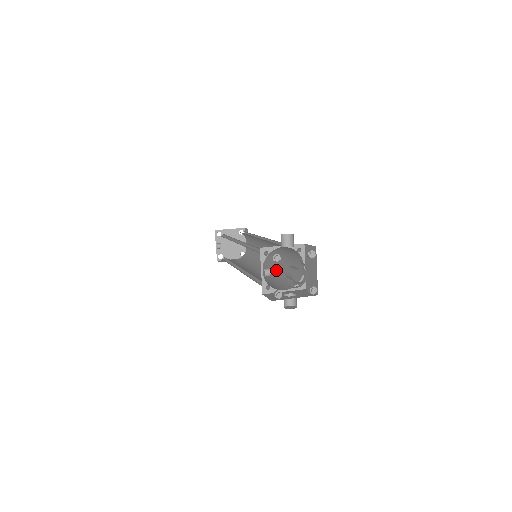
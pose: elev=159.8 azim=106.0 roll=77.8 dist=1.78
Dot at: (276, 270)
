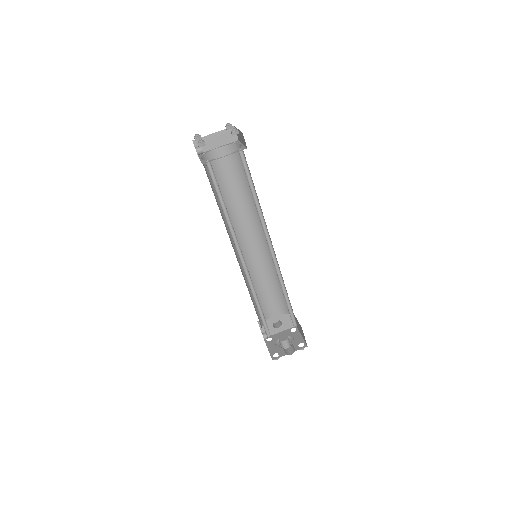
Dot at: (272, 267)
